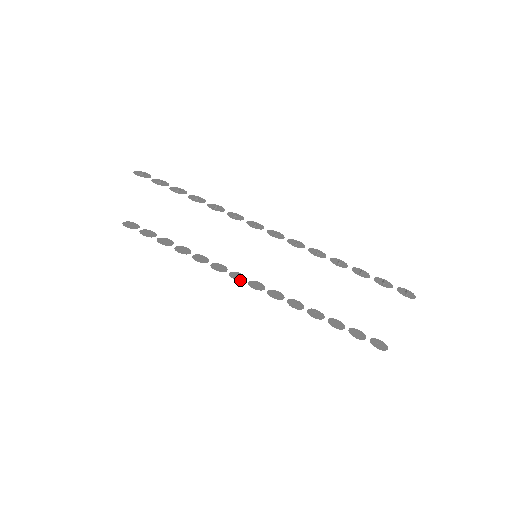
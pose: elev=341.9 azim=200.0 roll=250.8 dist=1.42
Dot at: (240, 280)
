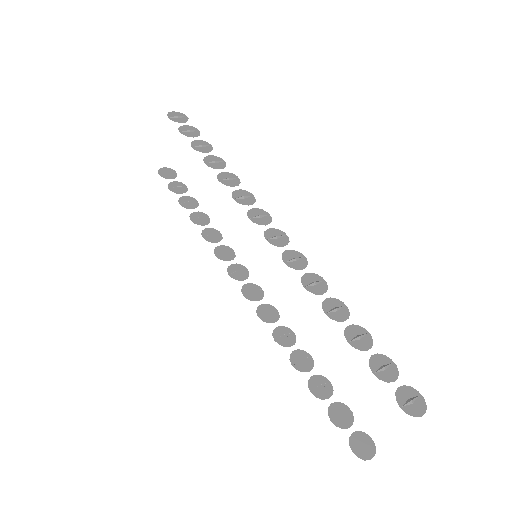
Dot at: (236, 278)
